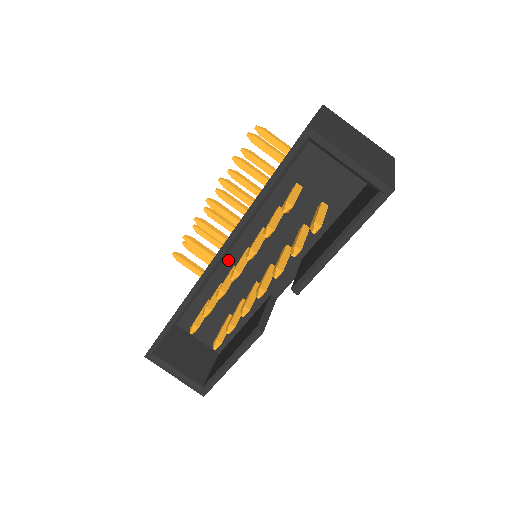
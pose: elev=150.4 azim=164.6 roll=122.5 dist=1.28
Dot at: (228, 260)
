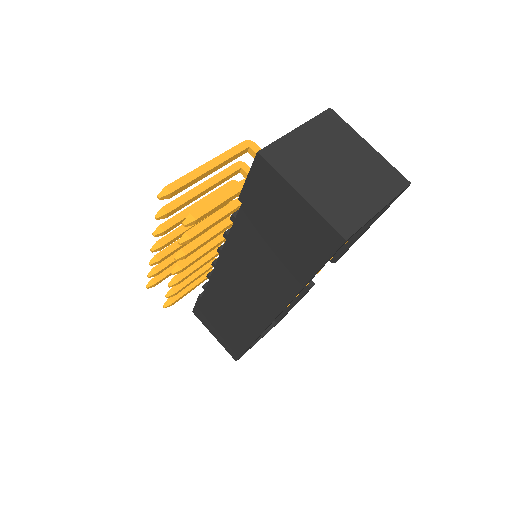
Dot at: occluded
